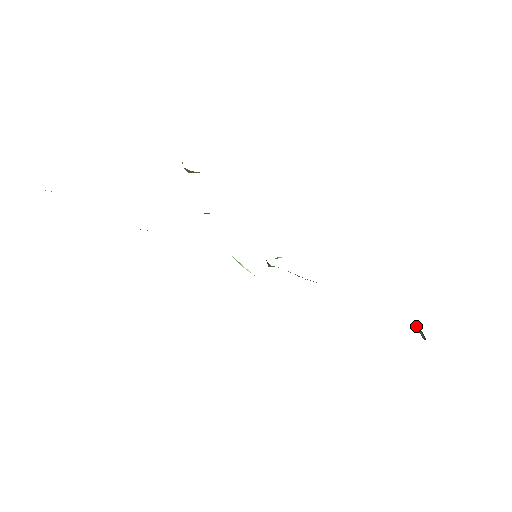
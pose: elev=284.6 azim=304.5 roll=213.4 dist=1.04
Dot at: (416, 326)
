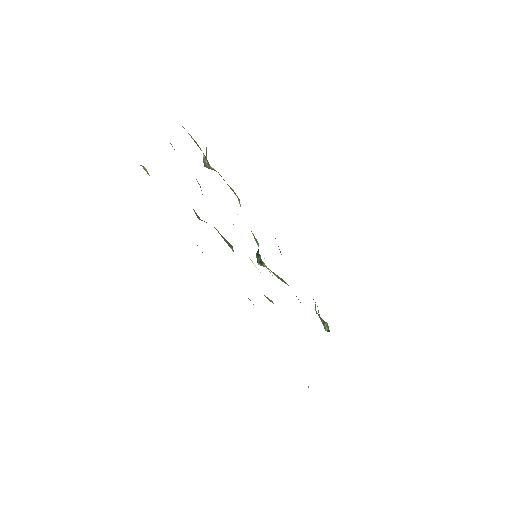
Dot at: (323, 321)
